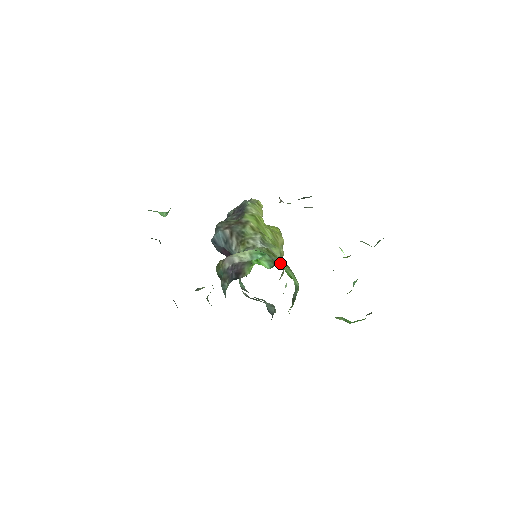
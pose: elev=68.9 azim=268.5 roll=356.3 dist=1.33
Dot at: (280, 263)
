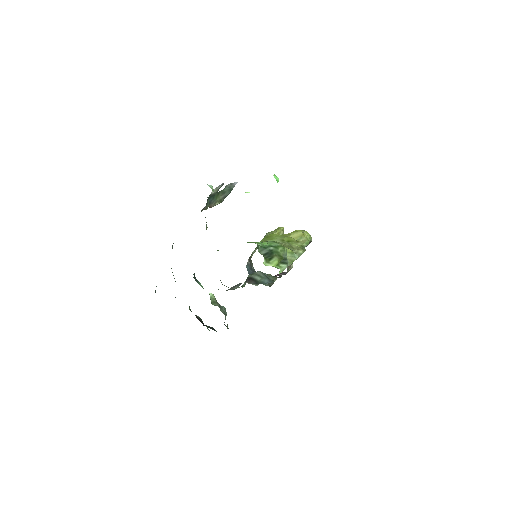
Dot at: occluded
